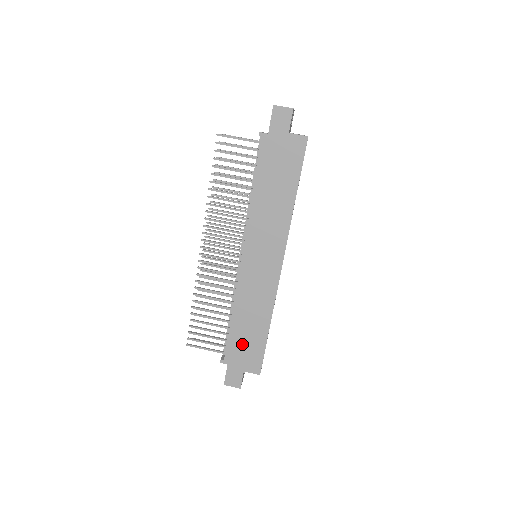
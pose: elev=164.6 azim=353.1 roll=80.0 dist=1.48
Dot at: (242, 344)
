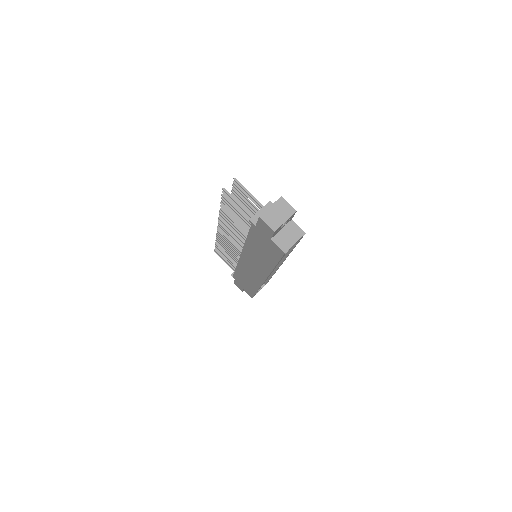
Dot at: (242, 282)
